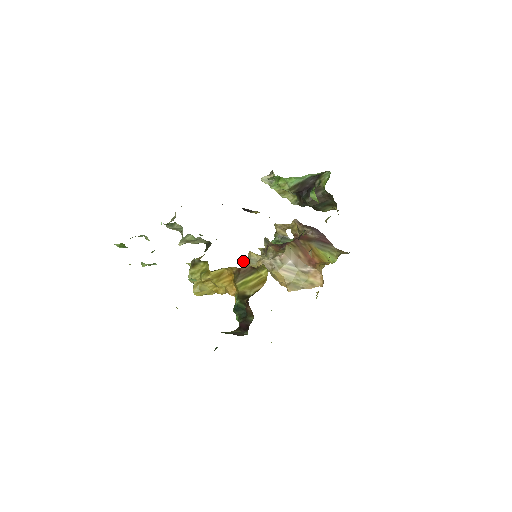
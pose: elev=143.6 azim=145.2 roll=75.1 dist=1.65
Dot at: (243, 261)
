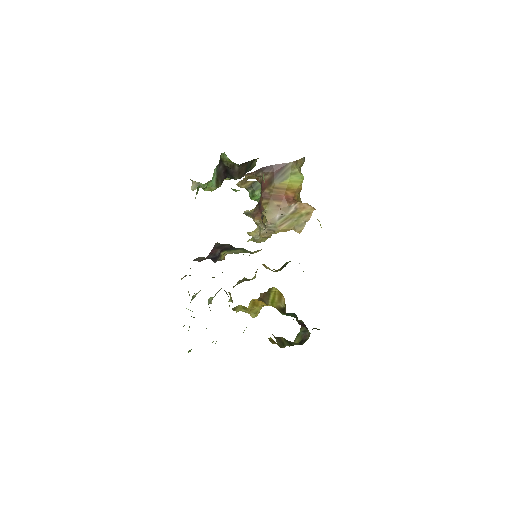
Dot at: (251, 239)
